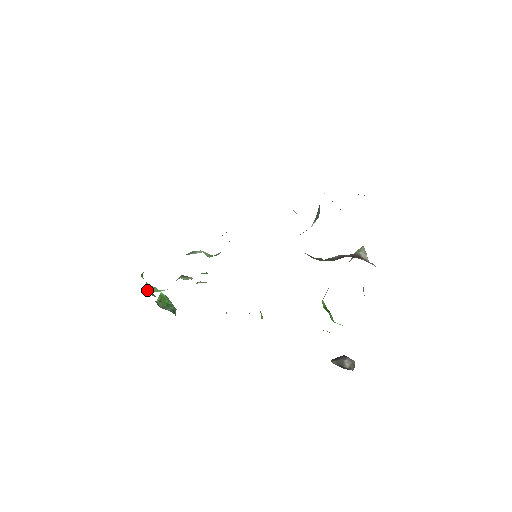
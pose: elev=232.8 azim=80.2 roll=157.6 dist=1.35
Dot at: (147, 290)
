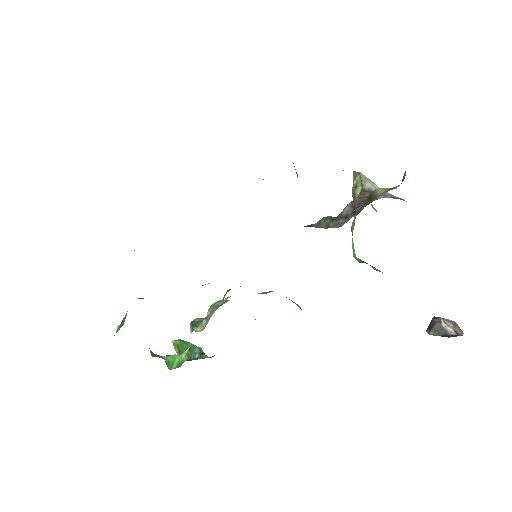
Dot at: occluded
